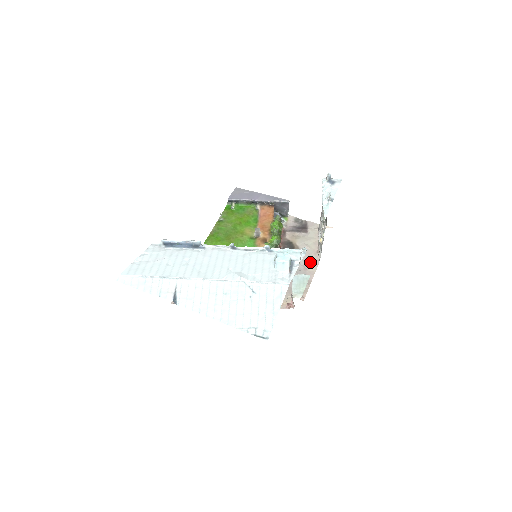
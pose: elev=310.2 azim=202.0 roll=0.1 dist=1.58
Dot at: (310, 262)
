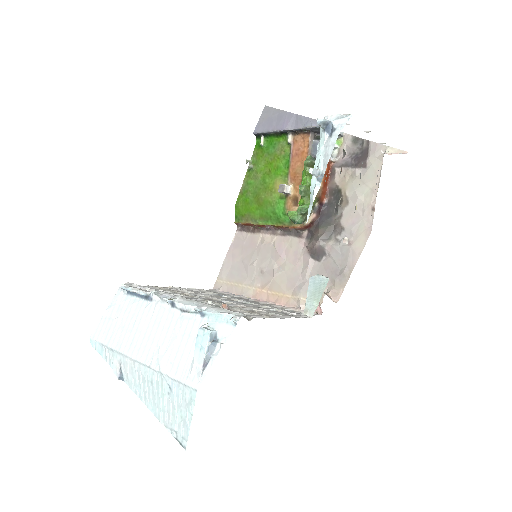
Dot at: (359, 230)
